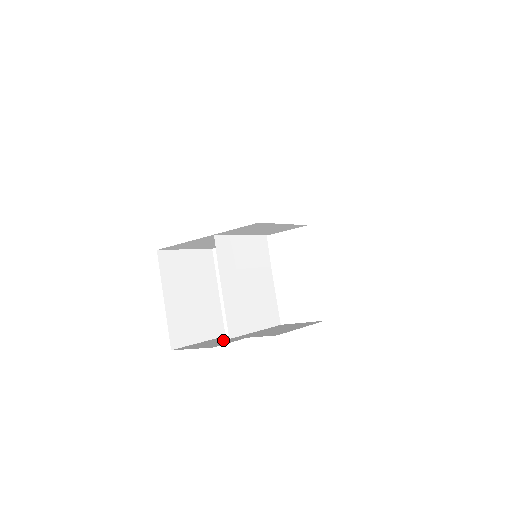
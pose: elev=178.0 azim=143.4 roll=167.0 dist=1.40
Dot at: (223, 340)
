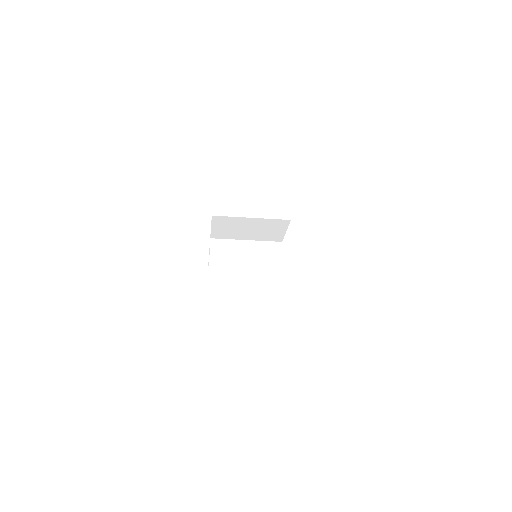
Dot at: occluded
